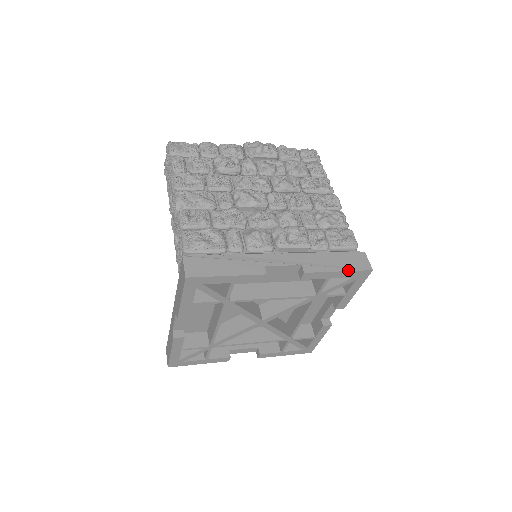
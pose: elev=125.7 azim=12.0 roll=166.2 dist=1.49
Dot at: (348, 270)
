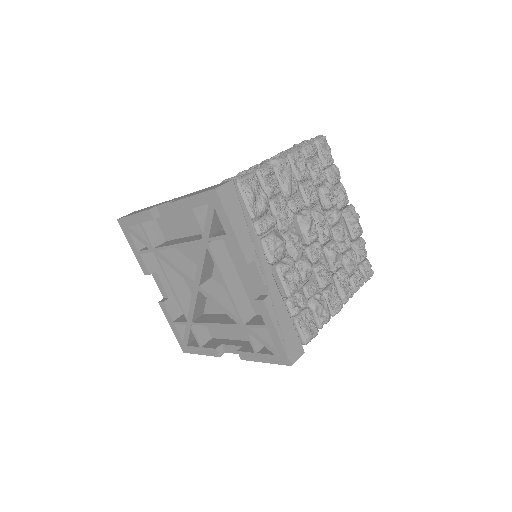
Dot at: (282, 342)
